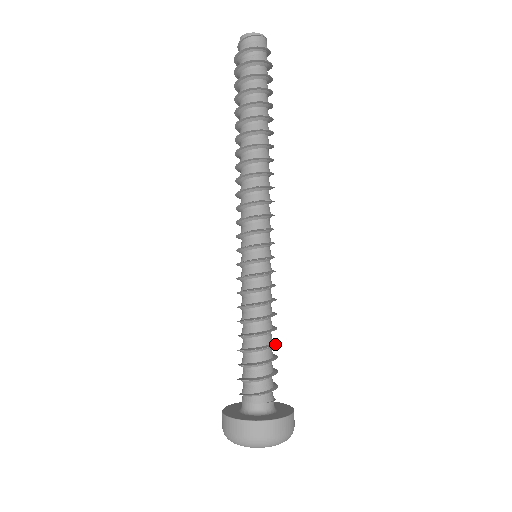
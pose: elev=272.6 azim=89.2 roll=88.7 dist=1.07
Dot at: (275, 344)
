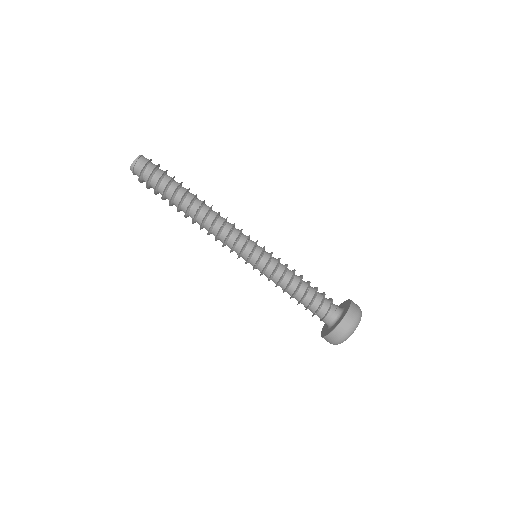
Dot at: (310, 282)
